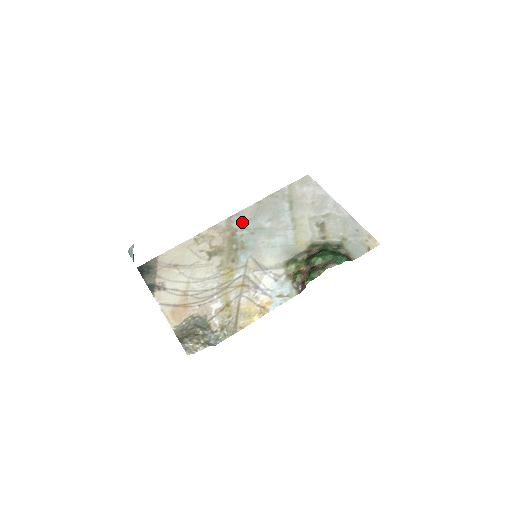
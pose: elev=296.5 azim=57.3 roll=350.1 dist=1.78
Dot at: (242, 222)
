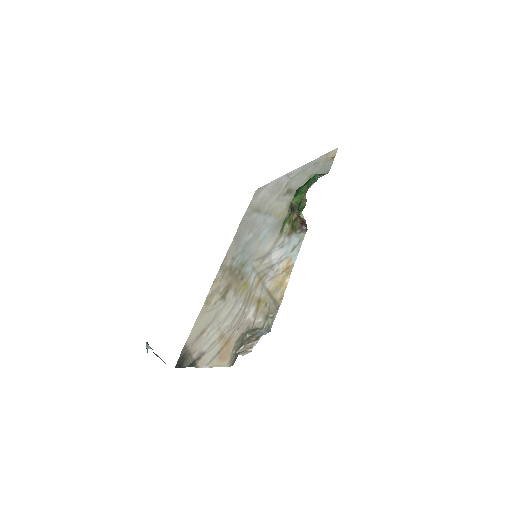
Dot at: (231, 257)
